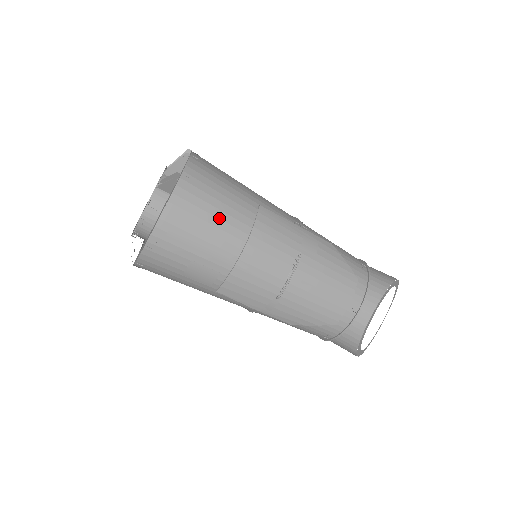
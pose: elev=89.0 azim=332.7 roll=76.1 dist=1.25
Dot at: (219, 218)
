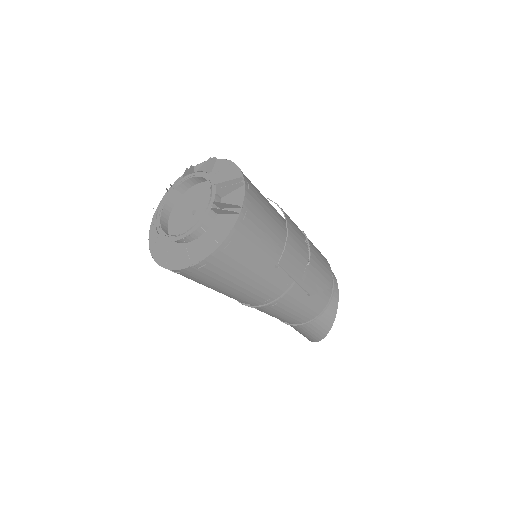
Dot at: (264, 198)
